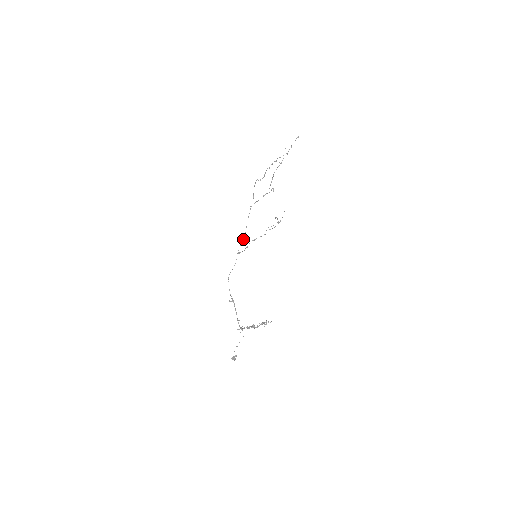
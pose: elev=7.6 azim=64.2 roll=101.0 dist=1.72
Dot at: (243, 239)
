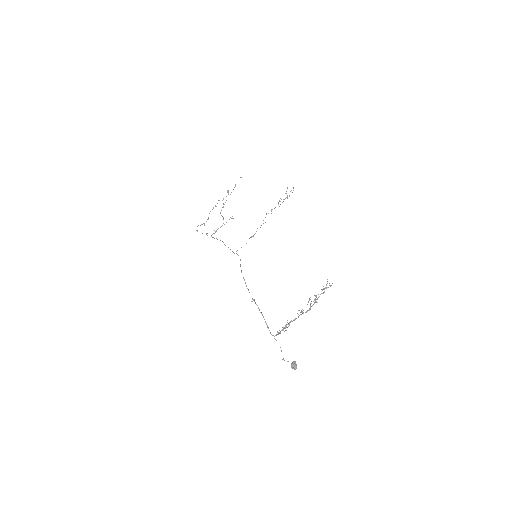
Dot at: occluded
